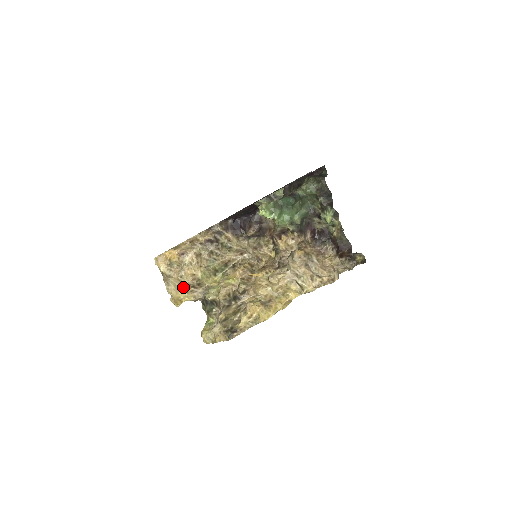
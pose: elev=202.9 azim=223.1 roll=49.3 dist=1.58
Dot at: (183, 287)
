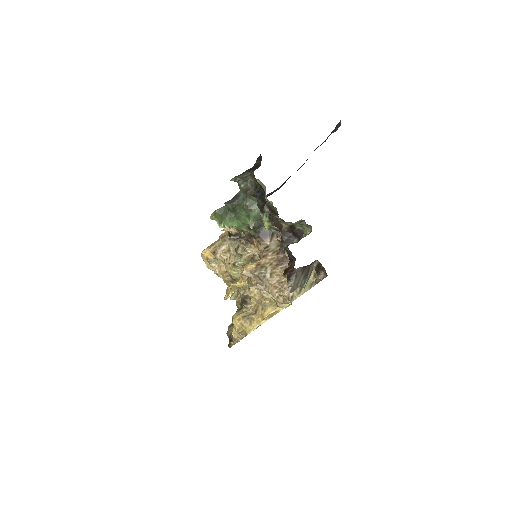
Dot at: (225, 282)
